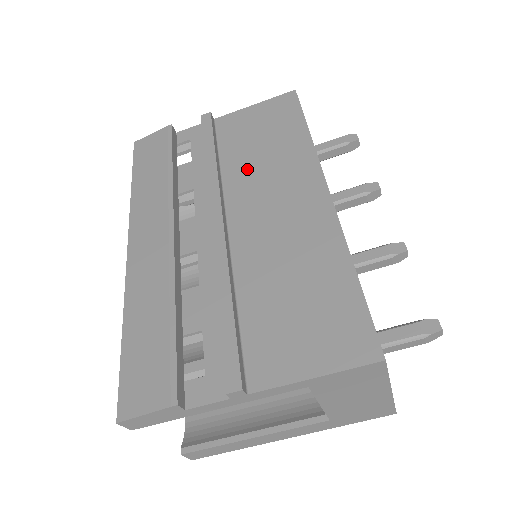
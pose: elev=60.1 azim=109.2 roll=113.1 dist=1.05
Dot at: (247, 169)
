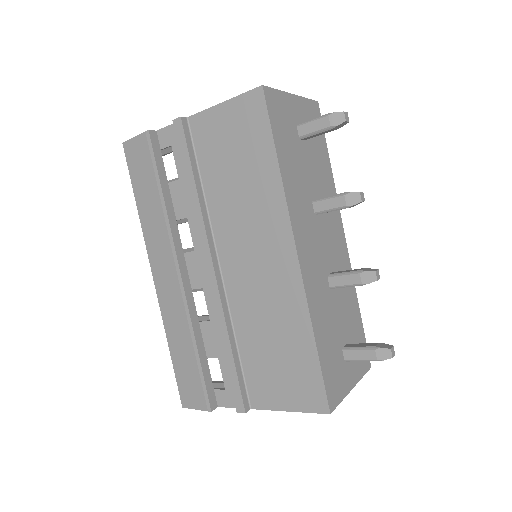
Dot at: (227, 205)
